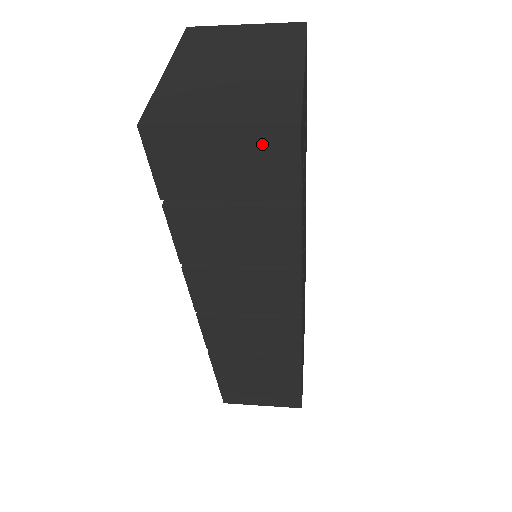
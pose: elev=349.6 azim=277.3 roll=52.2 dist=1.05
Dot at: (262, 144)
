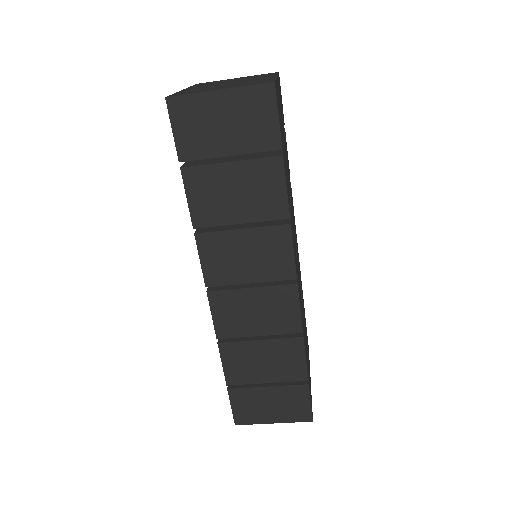
Dot at: (250, 102)
